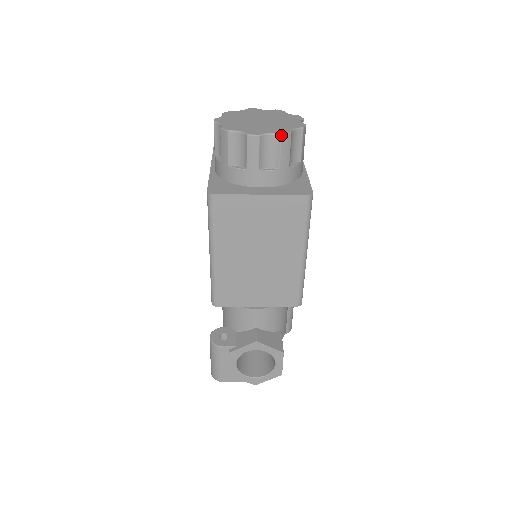
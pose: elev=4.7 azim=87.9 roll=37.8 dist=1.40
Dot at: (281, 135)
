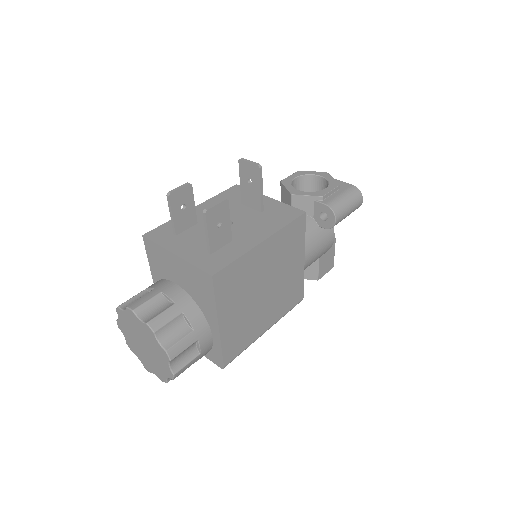
Dot at: (162, 381)
